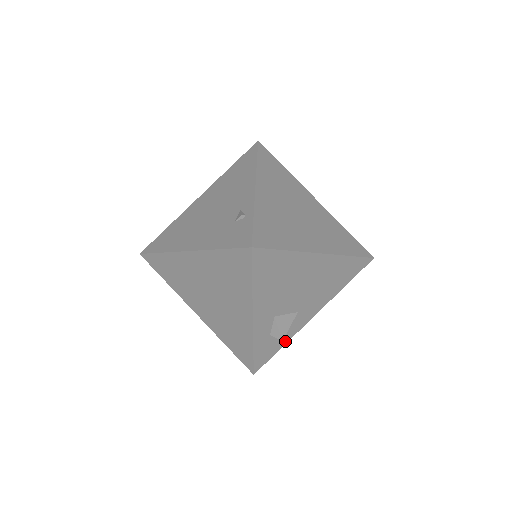
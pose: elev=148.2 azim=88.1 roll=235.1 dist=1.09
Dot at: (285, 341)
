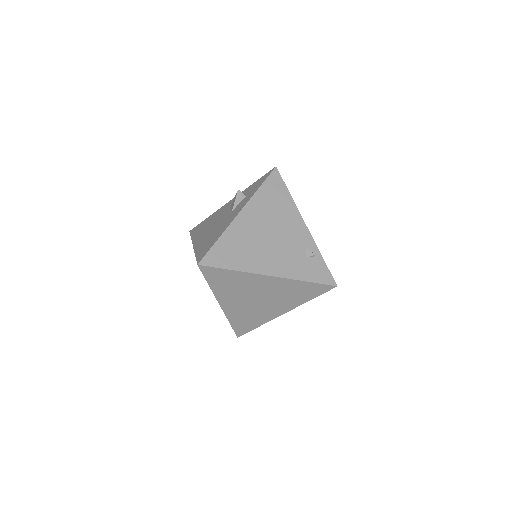
Dot at: occluded
